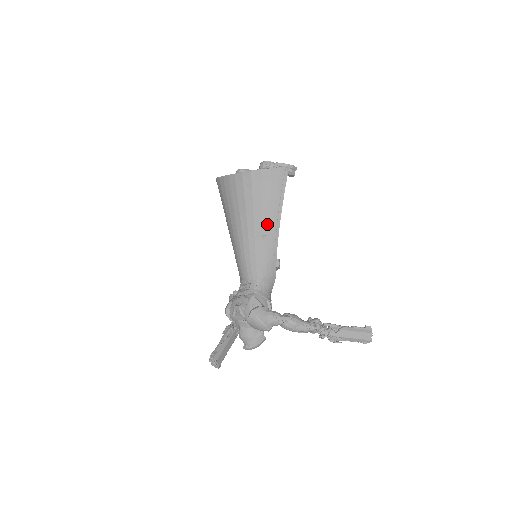
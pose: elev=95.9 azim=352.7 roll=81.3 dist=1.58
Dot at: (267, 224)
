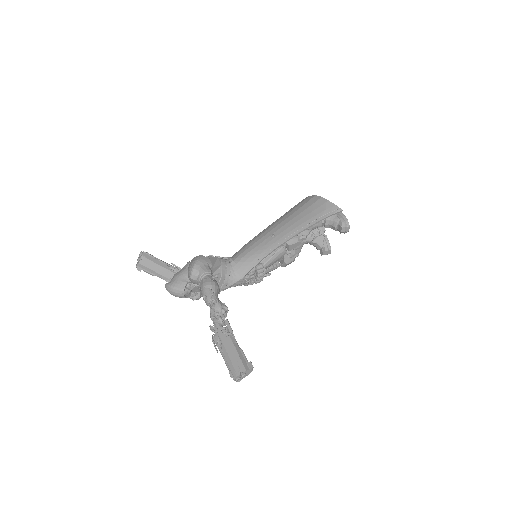
Dot at: (285, 230)
